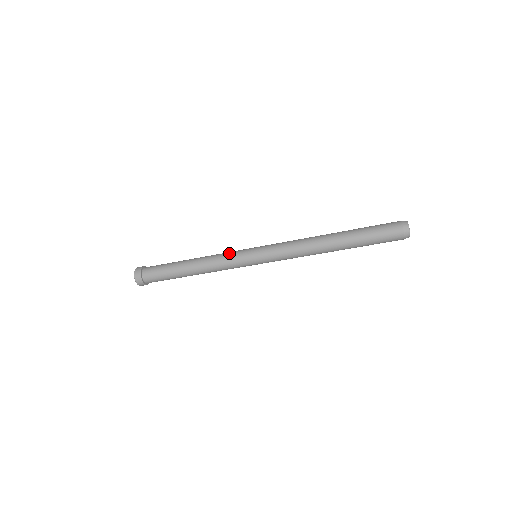
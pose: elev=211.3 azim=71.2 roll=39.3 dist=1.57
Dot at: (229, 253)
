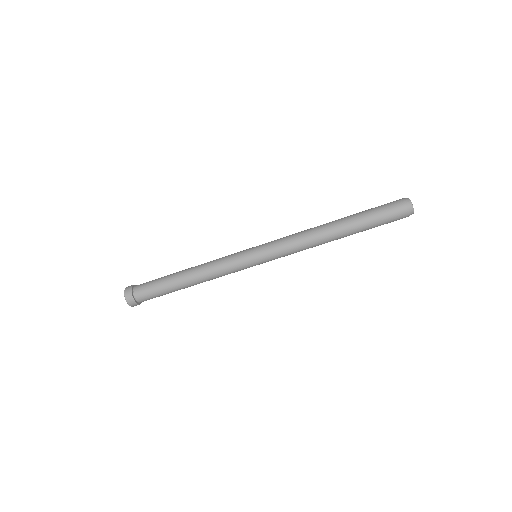
Dot at: occluded
